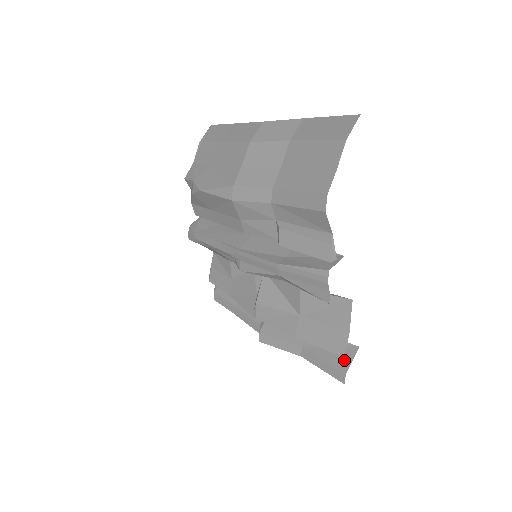
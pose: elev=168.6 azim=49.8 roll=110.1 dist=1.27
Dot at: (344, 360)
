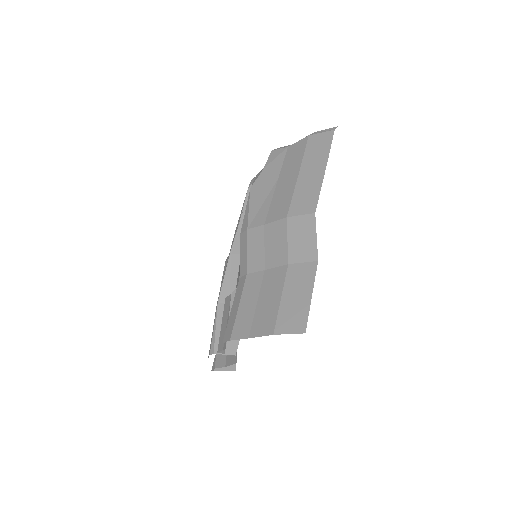
Dot at: occluded
